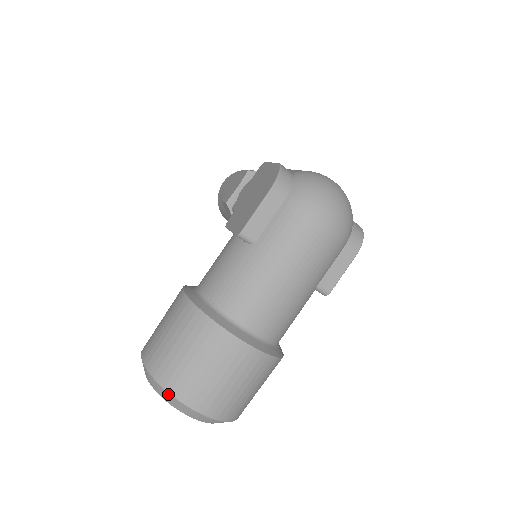
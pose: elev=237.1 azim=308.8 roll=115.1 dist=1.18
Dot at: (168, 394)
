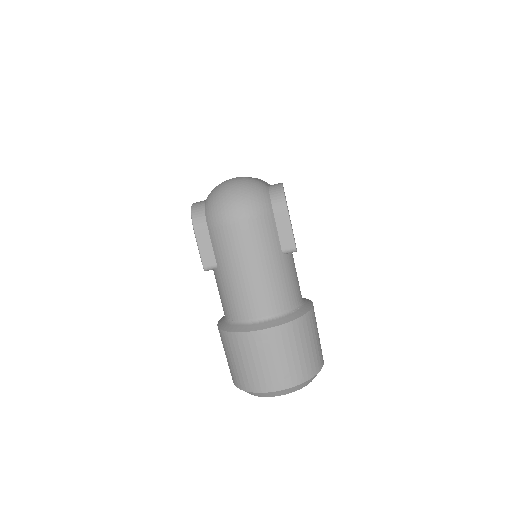
Dot at: (252, 393)
